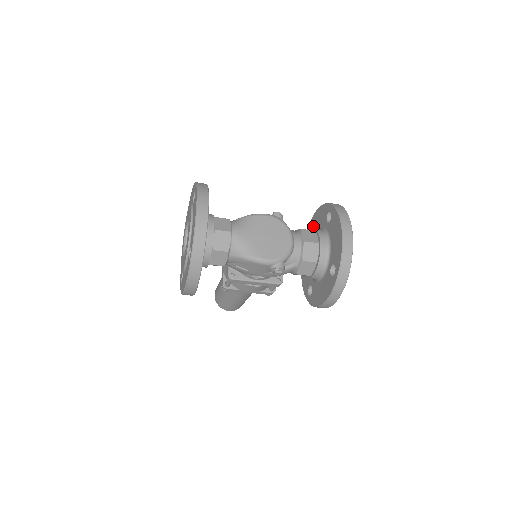
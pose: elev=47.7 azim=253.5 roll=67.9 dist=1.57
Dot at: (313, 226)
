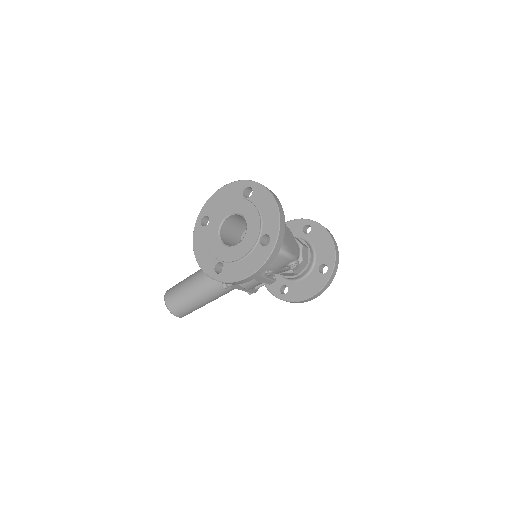
Dot at: occluded
